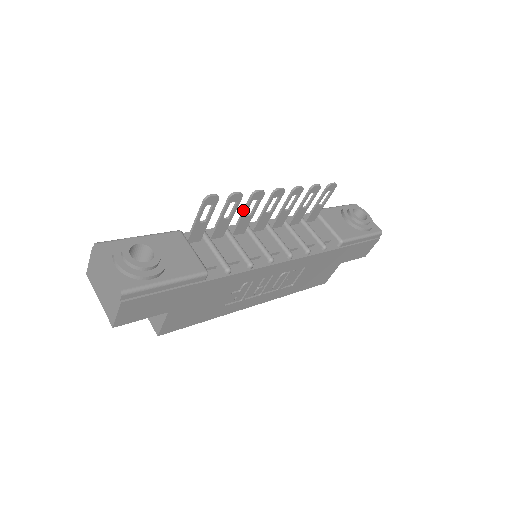
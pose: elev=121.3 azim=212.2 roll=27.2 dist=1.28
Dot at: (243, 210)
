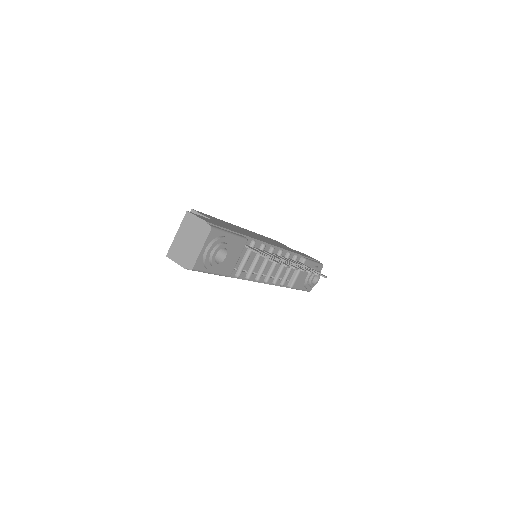
Dot at: (280, 260)
